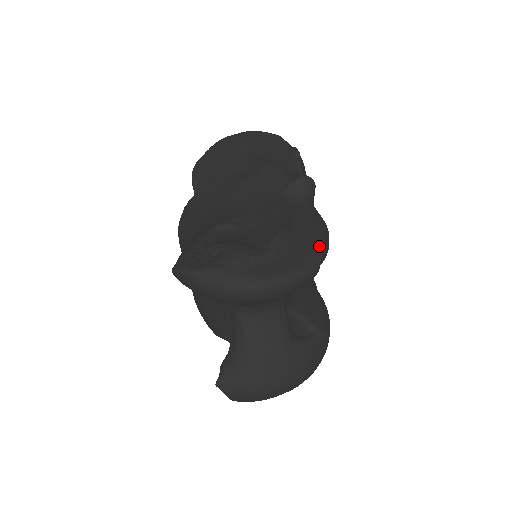
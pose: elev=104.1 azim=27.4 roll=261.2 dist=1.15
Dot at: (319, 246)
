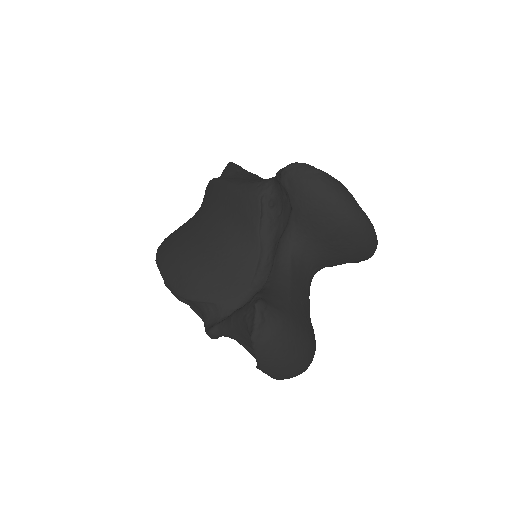
Dot at: occluded
